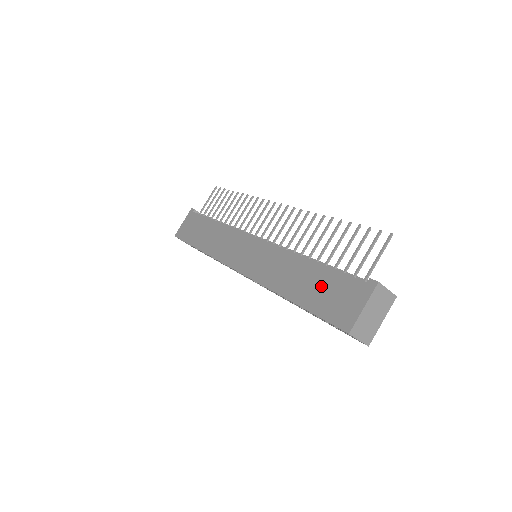
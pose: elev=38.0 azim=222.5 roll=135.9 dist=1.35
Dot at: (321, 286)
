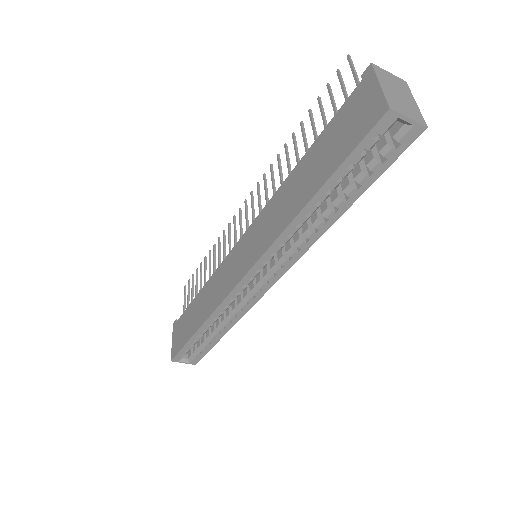
Dot at: (327, 147)
